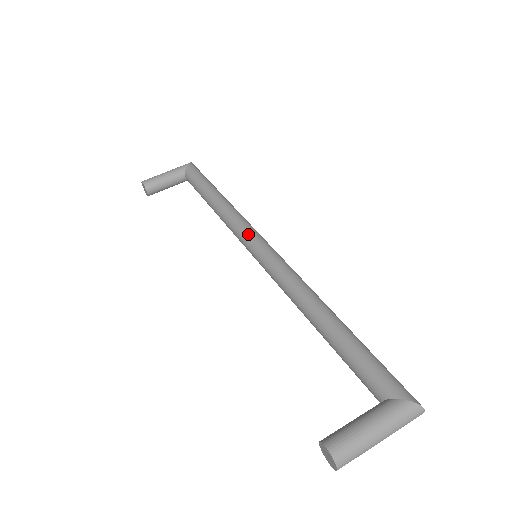
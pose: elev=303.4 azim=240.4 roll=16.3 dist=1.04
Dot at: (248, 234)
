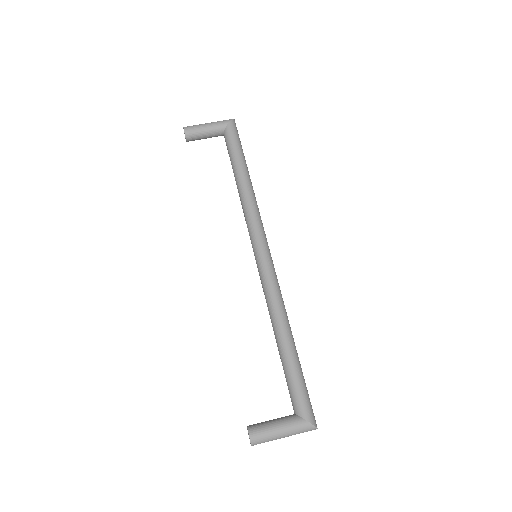
Dot at: (256, 235)
